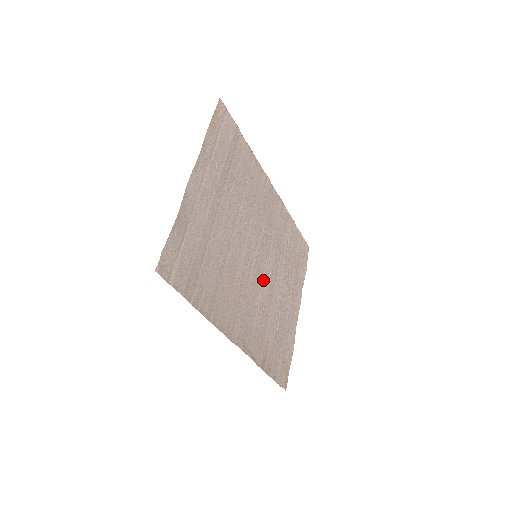
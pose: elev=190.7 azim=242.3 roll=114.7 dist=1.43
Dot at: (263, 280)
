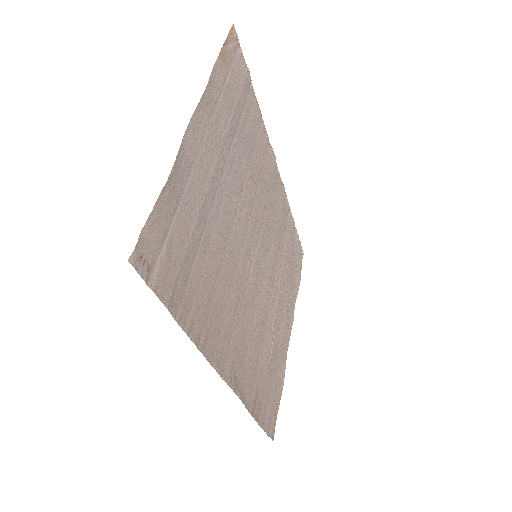
Dot at: (260, 290)
